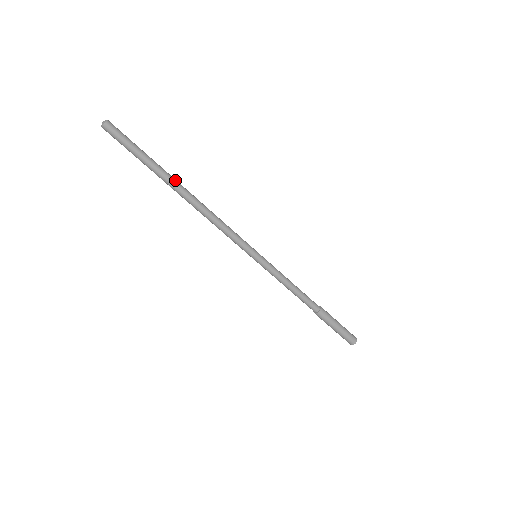
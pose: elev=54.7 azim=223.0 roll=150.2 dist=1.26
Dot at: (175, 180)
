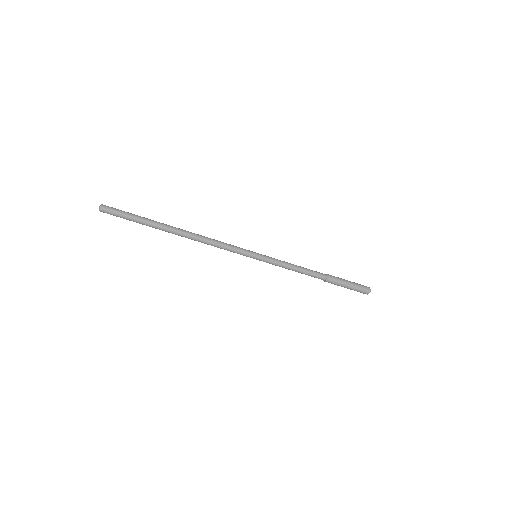
Dot at: (168, 229)
